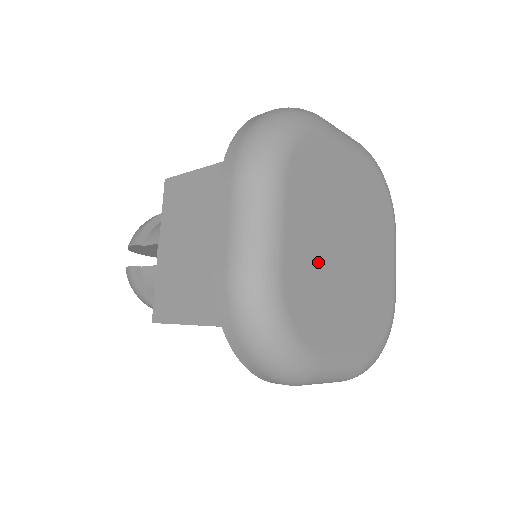
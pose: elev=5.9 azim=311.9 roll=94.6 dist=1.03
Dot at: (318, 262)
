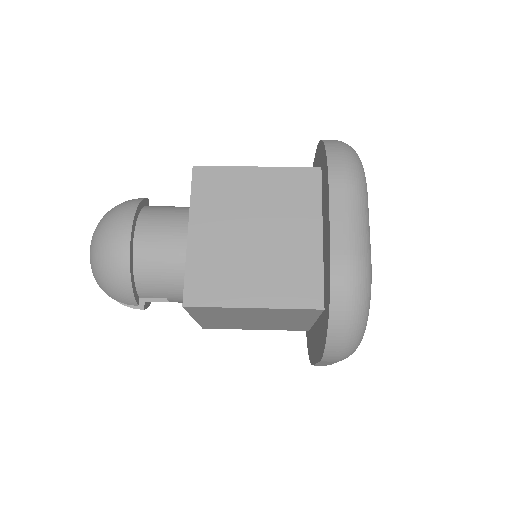
Dot at: occluded
